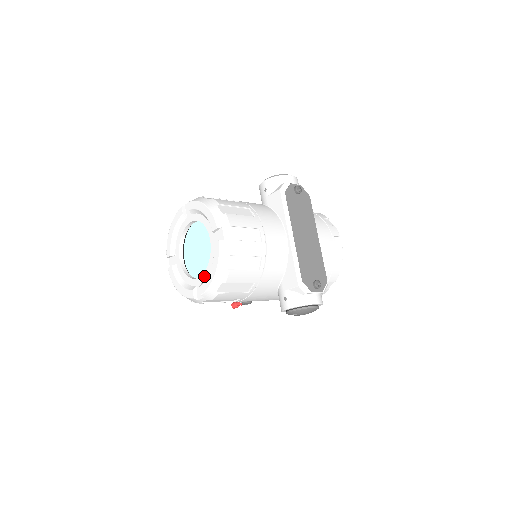
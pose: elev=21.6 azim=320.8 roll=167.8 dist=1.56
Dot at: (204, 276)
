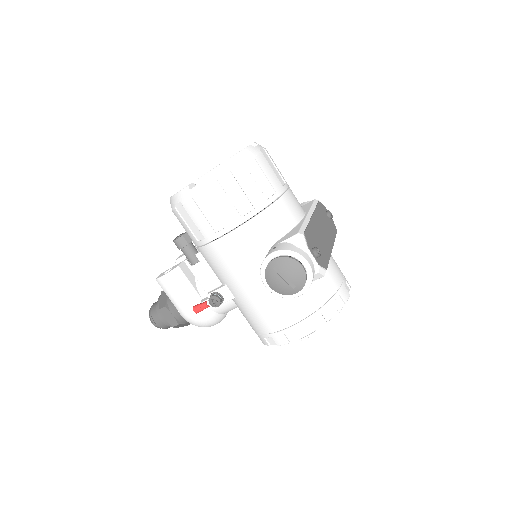
Dot at: occluded
